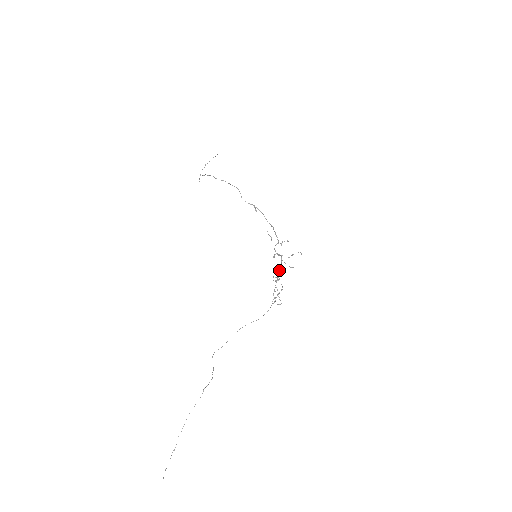
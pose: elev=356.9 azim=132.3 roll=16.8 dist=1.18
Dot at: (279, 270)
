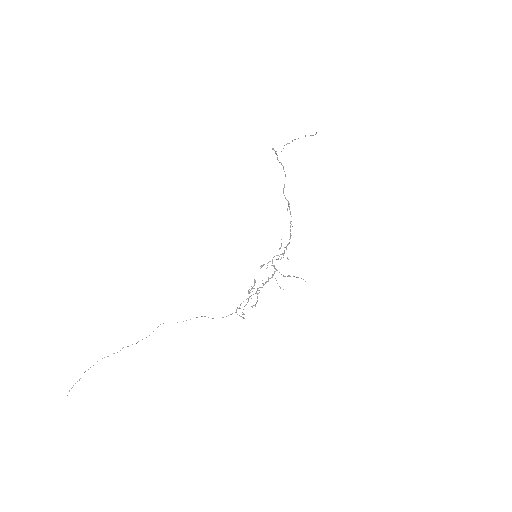
Dot at: occluded
